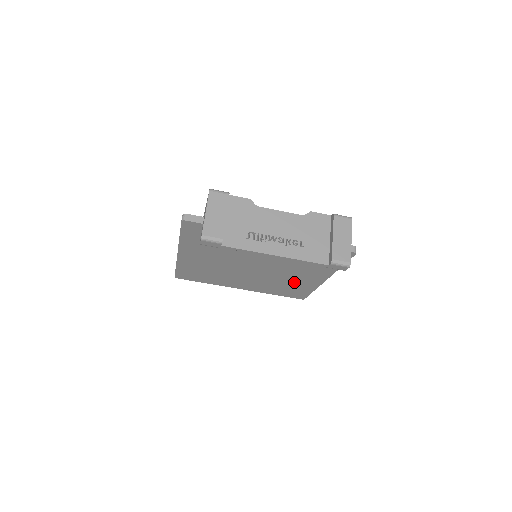
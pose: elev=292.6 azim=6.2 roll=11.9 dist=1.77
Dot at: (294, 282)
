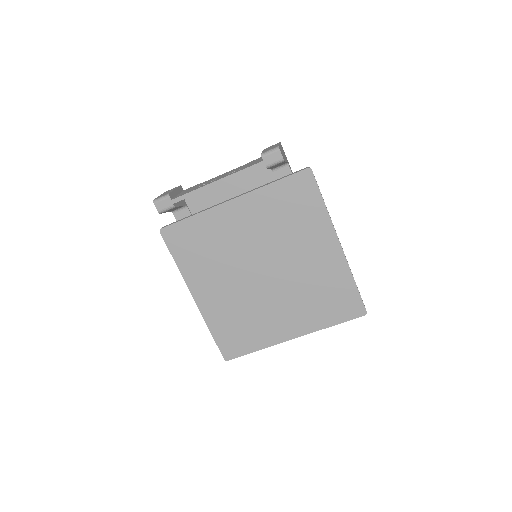
Dot at: (321, 276)
